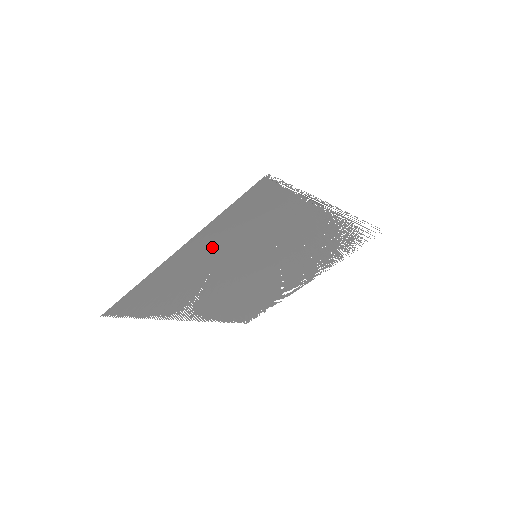
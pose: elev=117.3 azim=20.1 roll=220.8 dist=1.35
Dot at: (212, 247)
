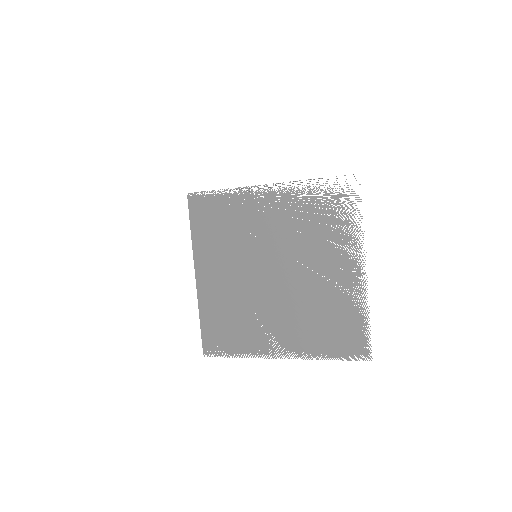
Dot at: (214, 260)
